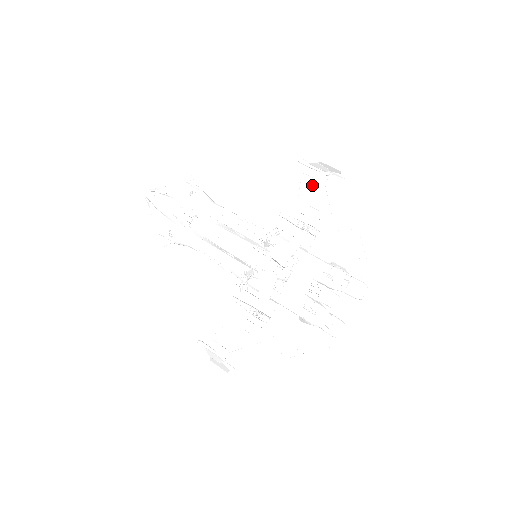
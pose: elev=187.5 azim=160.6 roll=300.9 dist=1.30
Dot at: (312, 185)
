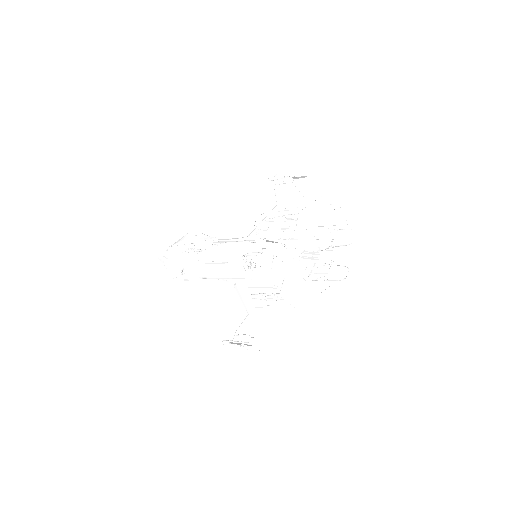
Dot at: (284, 189)
